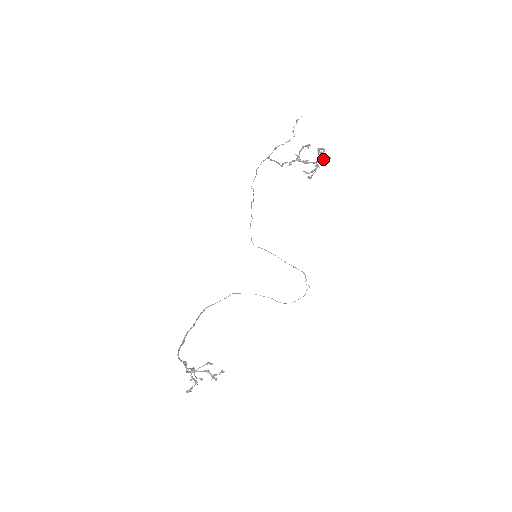
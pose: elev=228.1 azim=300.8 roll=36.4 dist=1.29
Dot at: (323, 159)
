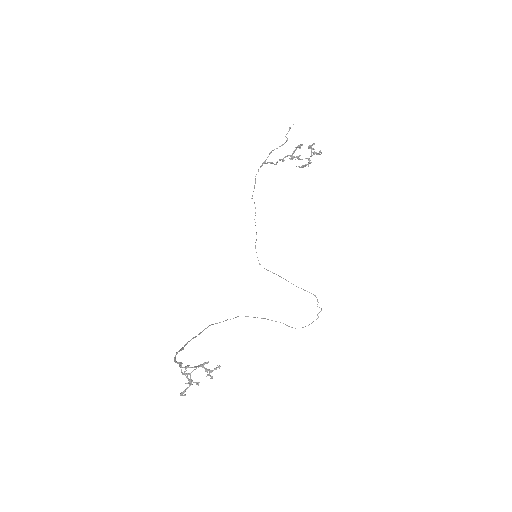
Dot at: (314, 151)
